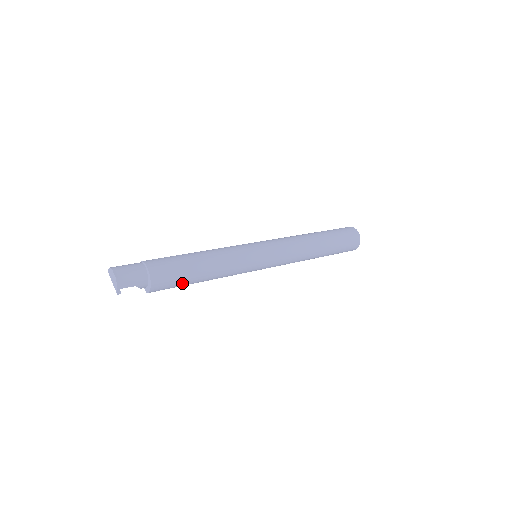
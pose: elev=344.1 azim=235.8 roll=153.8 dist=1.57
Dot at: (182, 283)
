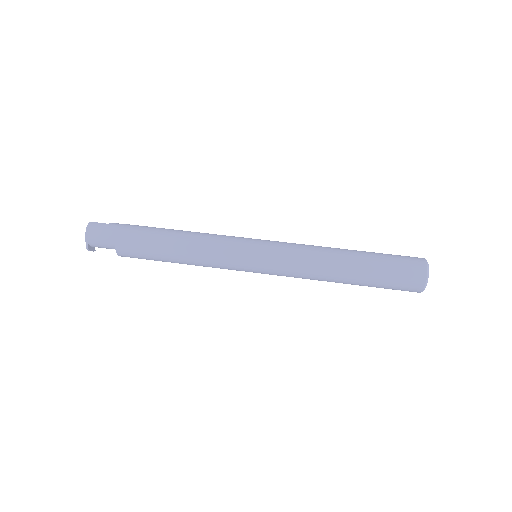
Dot at: occluded
